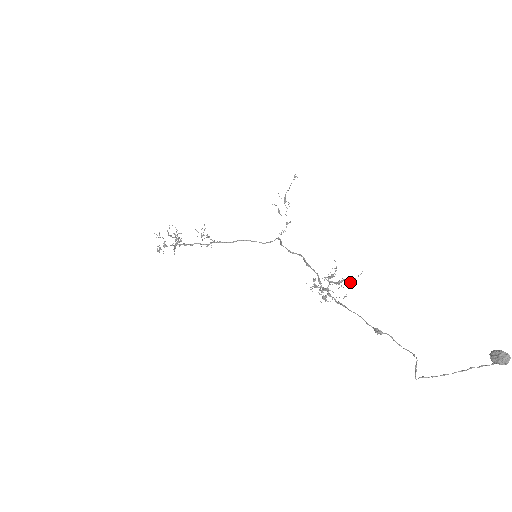
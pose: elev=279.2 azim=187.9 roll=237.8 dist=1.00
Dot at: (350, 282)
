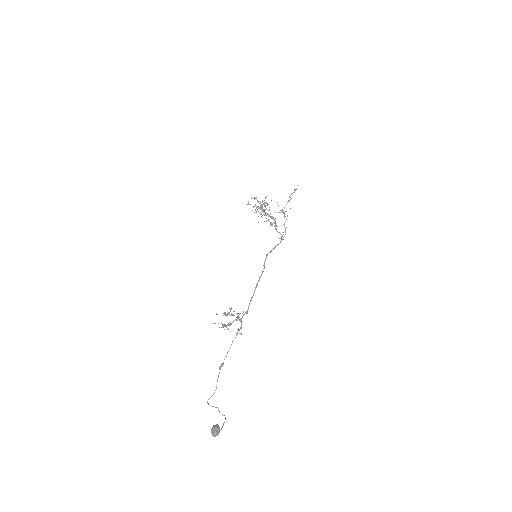
Dot at: (229, 325)
